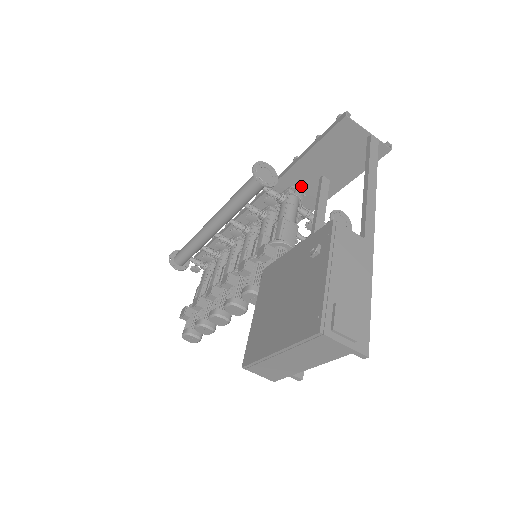
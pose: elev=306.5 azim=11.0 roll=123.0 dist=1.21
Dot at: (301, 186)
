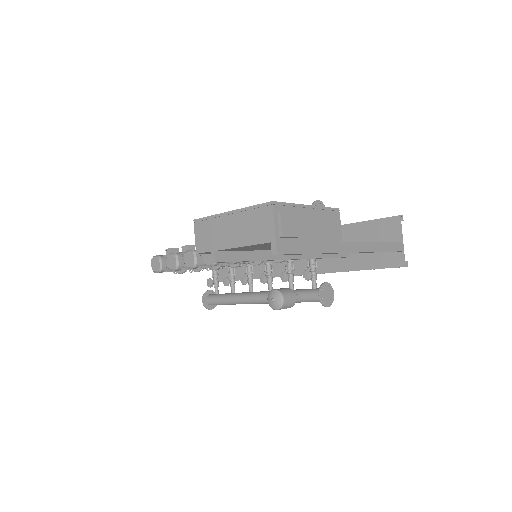
Dot at: occluded
